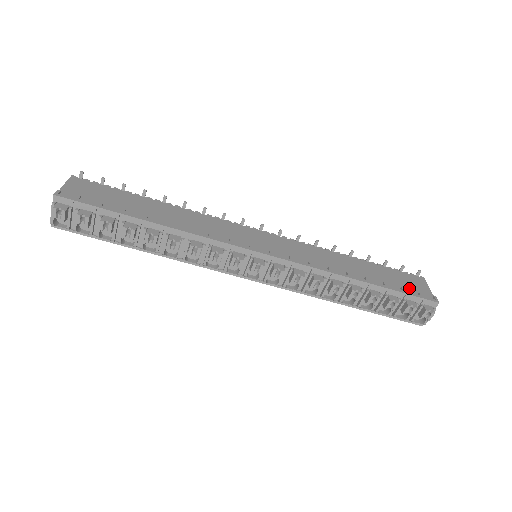
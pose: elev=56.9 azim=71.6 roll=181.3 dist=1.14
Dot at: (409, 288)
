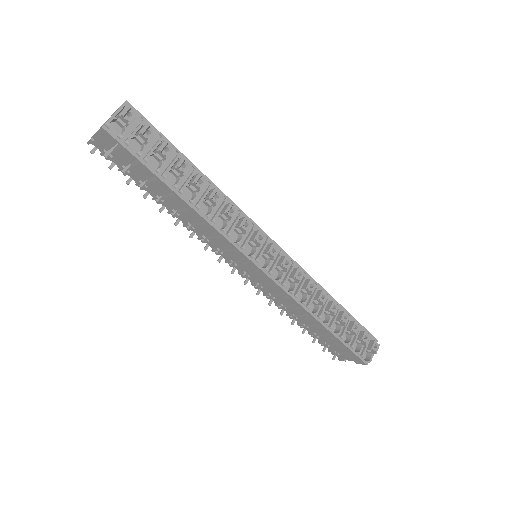
Dot at: occluded
